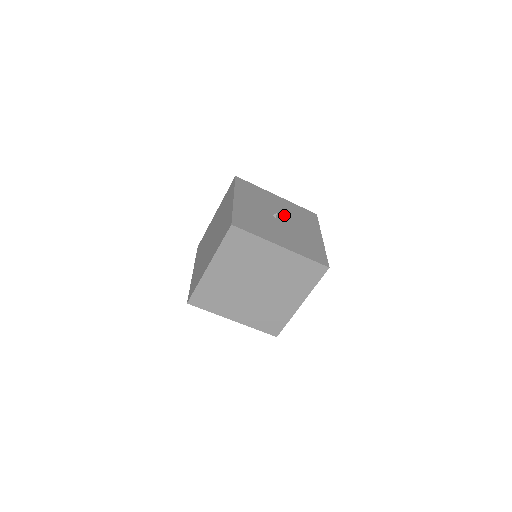
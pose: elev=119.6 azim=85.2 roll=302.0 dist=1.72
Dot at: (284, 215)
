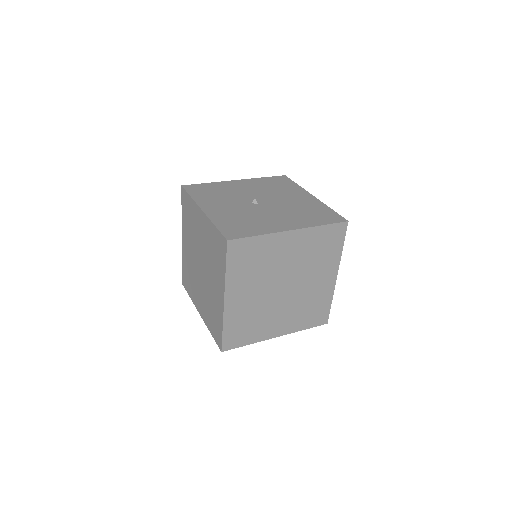
Dot at: (261, 196)
